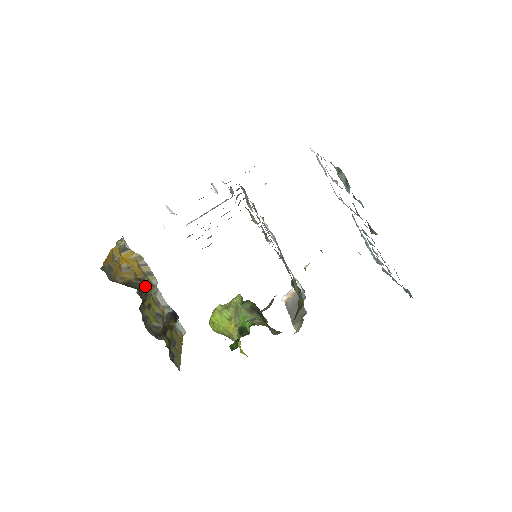
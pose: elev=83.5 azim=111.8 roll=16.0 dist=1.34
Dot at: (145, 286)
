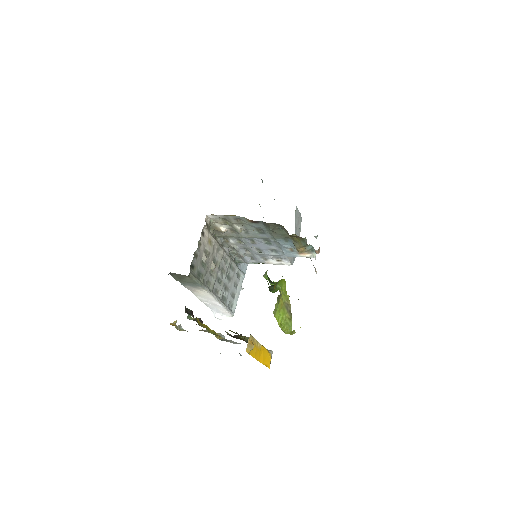
Dot at: occluded
